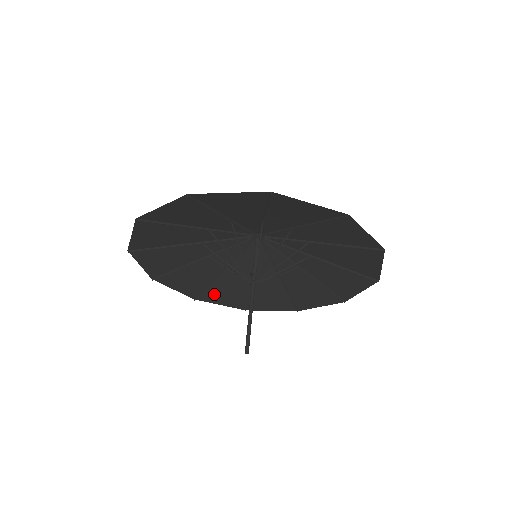
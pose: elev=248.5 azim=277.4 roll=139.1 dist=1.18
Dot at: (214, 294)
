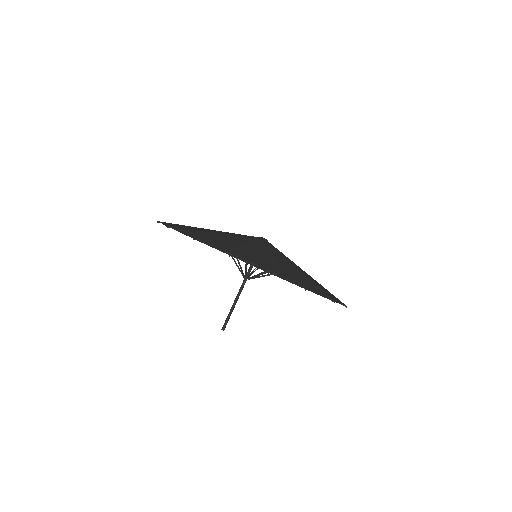
Dot at: occluded
